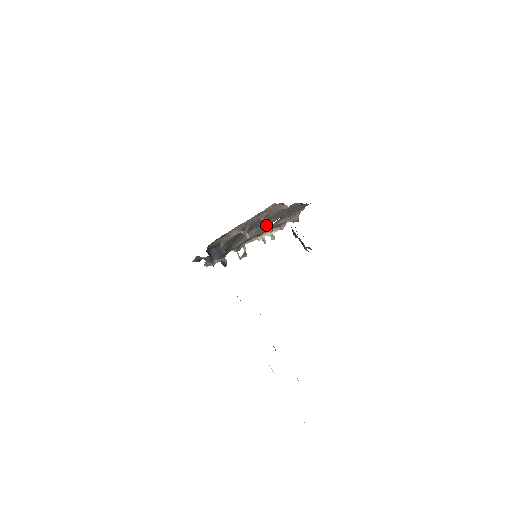
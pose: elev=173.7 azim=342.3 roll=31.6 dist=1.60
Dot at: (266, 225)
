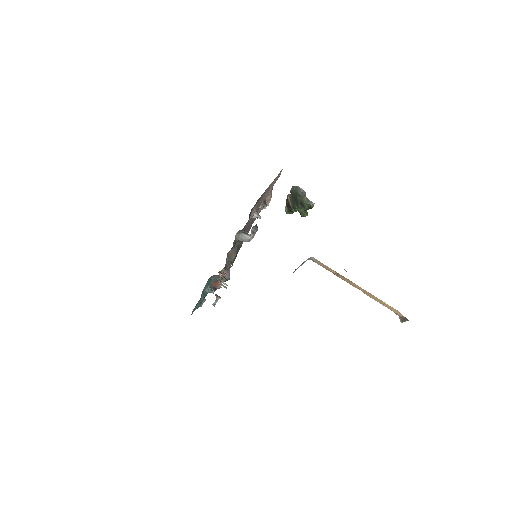
Dot at: occluded
